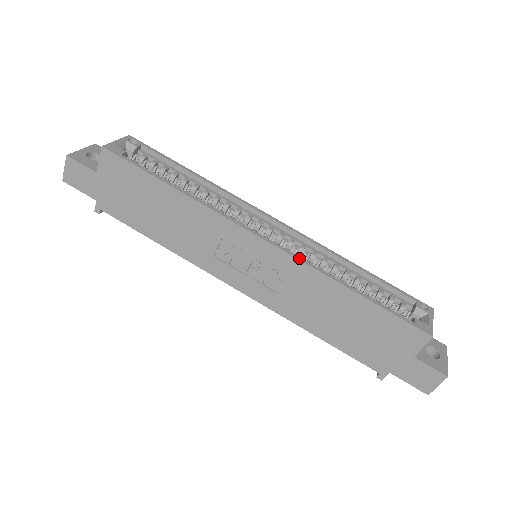
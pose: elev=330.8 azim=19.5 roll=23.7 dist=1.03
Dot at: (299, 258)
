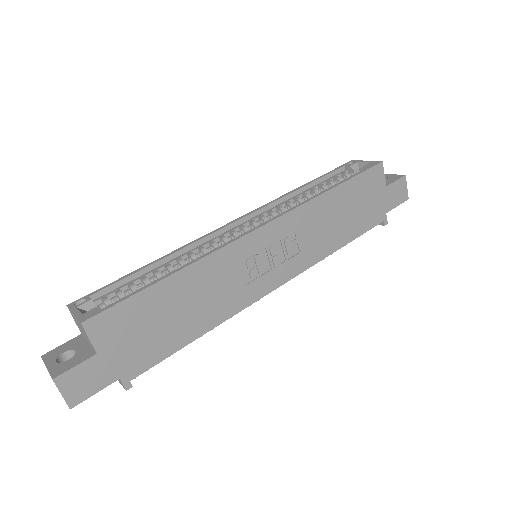
Dot at: (289, 210)
